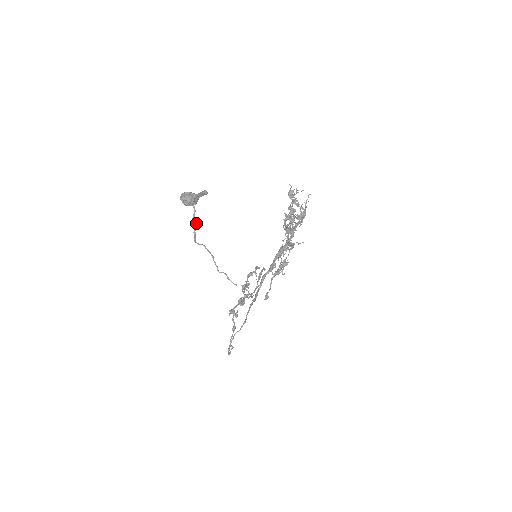
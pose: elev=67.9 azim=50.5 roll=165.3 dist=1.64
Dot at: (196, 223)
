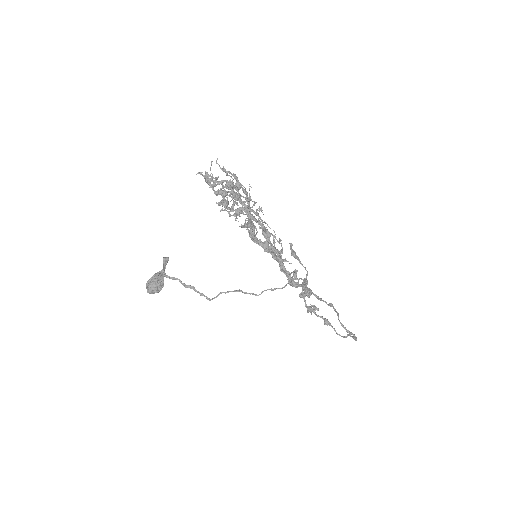
Dot at: (192, 287)
